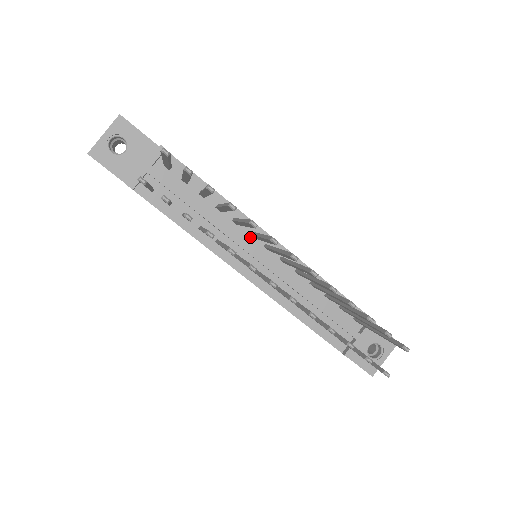
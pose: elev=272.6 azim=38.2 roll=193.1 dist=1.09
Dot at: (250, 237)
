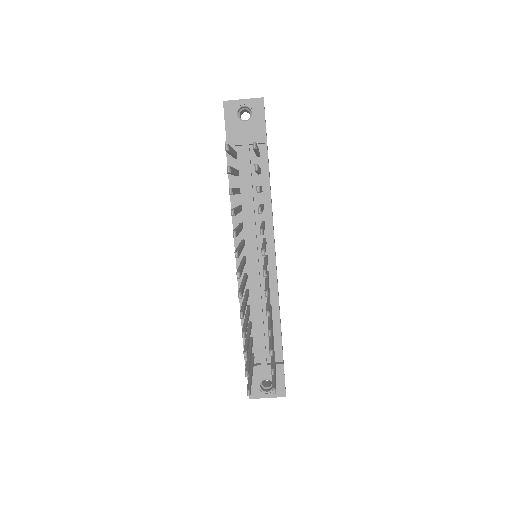
Dot at: occluded
